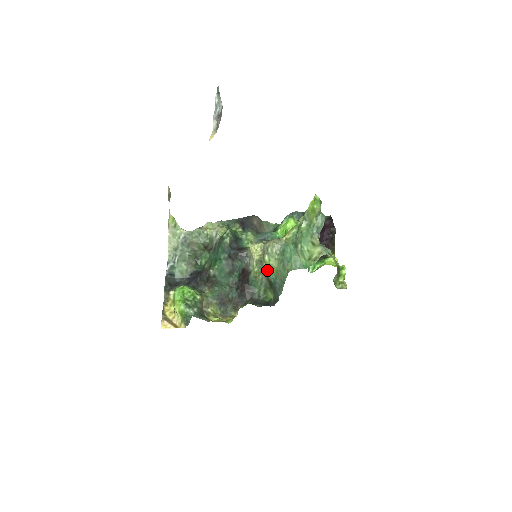
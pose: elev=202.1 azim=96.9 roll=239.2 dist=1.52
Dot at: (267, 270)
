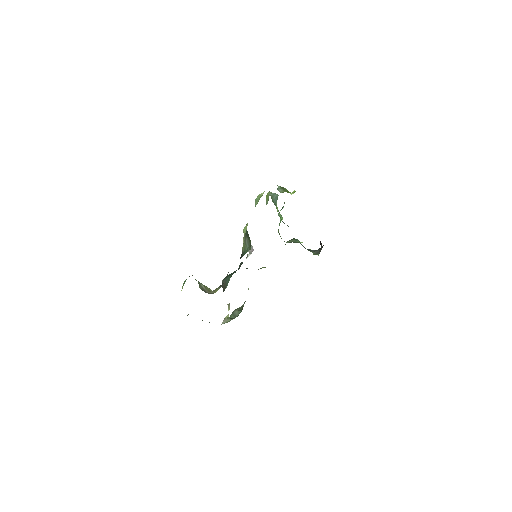
Dot at: occluded
